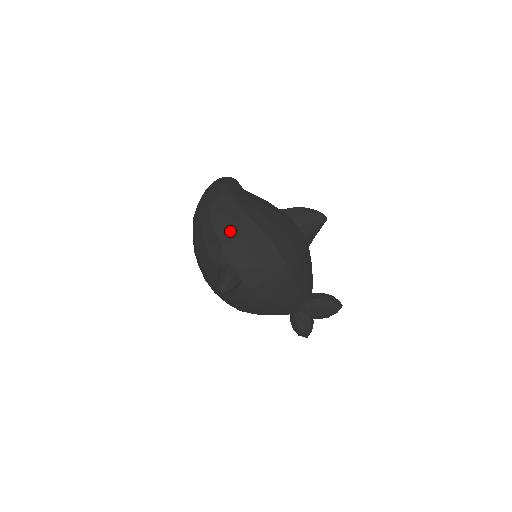
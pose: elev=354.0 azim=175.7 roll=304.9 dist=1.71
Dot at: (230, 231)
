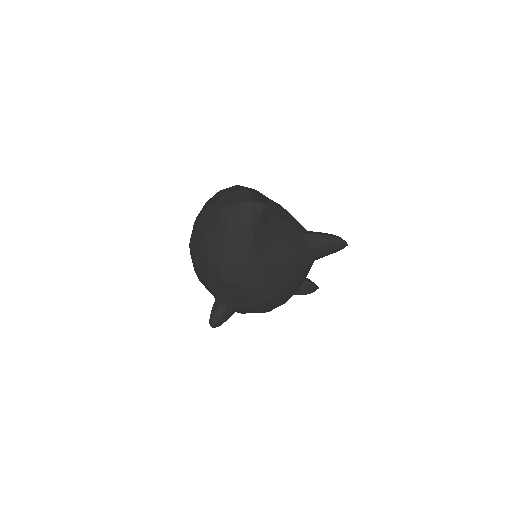
Dot at: (240, 289)
